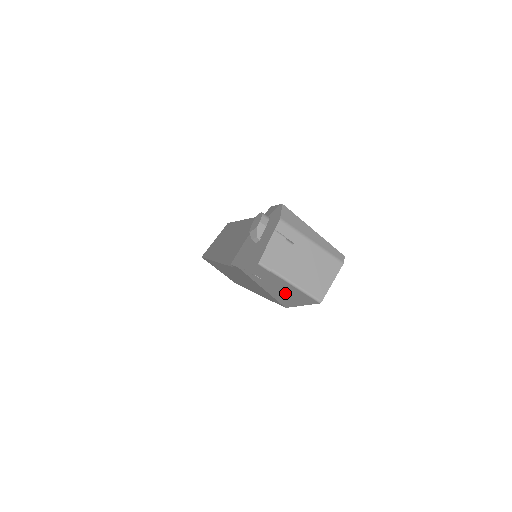
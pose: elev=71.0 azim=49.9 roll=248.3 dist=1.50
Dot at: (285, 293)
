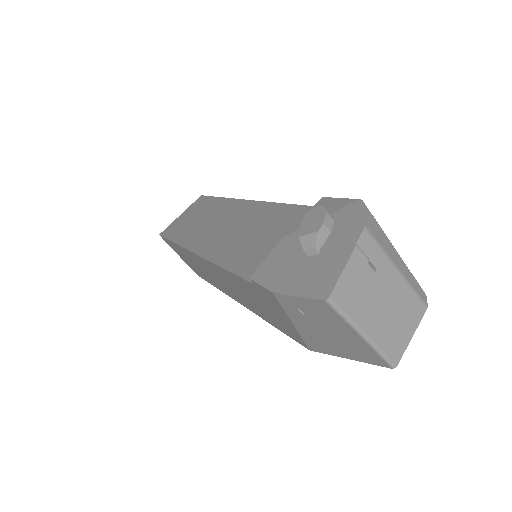
Dot at: (333, 340)
